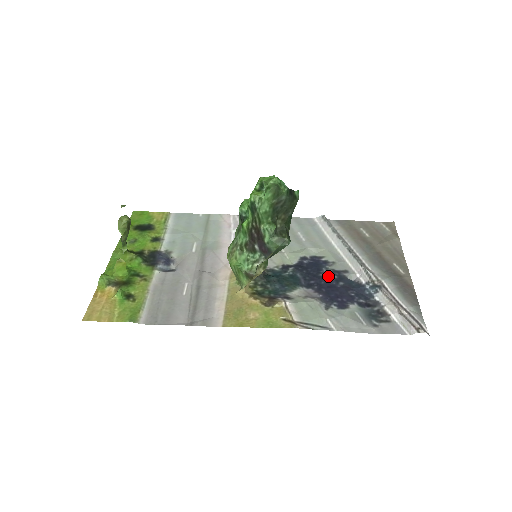
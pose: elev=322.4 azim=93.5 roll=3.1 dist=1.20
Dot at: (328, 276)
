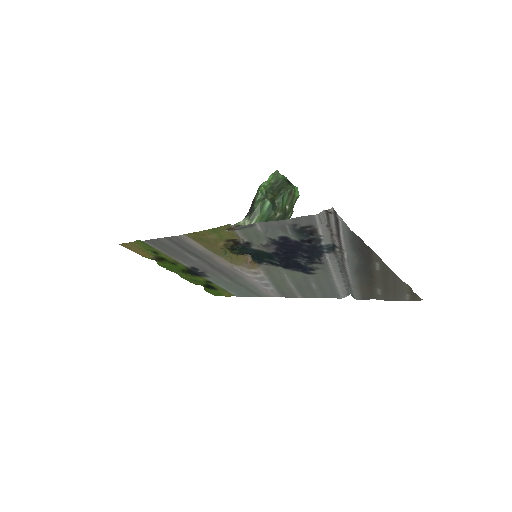
Dot at: (300, 259)
